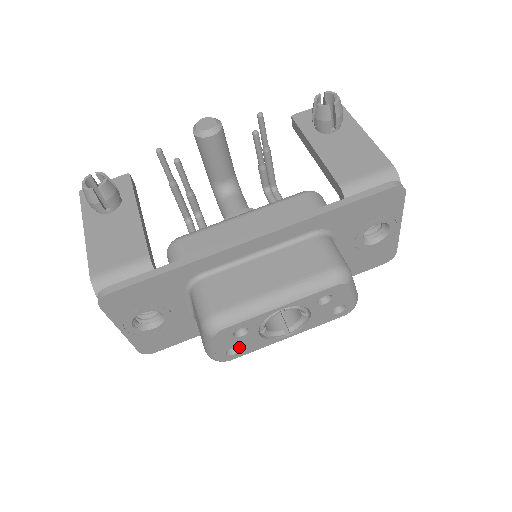
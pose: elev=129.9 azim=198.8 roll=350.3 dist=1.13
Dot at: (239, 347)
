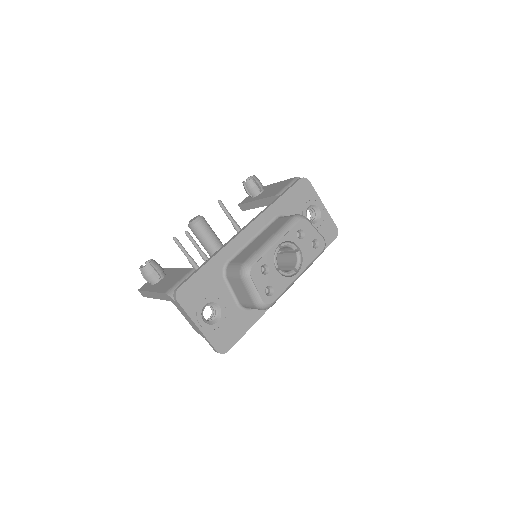
Dot at: (272, 287)
